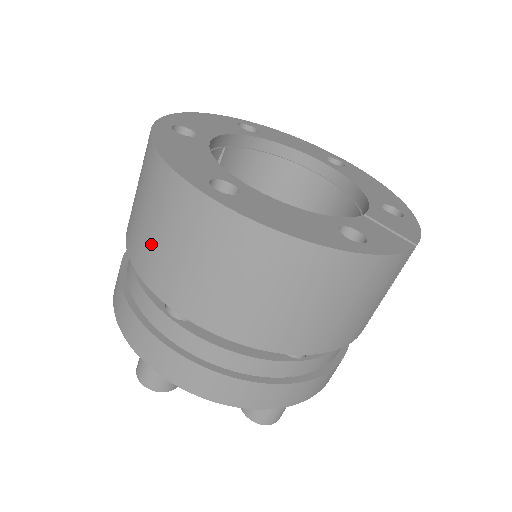
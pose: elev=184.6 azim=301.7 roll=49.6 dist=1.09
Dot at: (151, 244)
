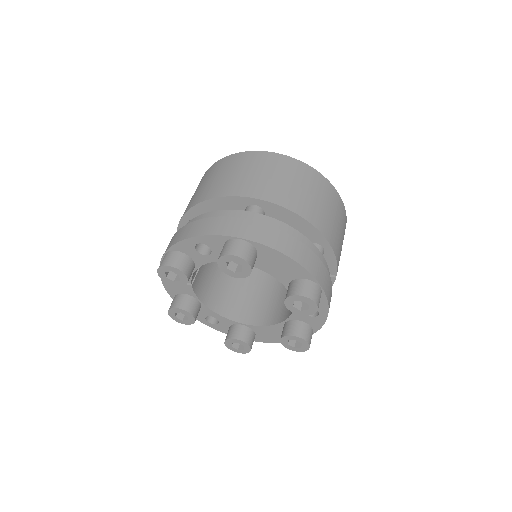
Dot at: (239, 179)
